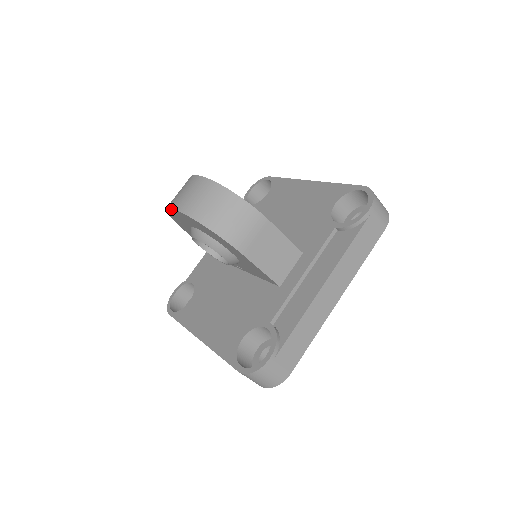
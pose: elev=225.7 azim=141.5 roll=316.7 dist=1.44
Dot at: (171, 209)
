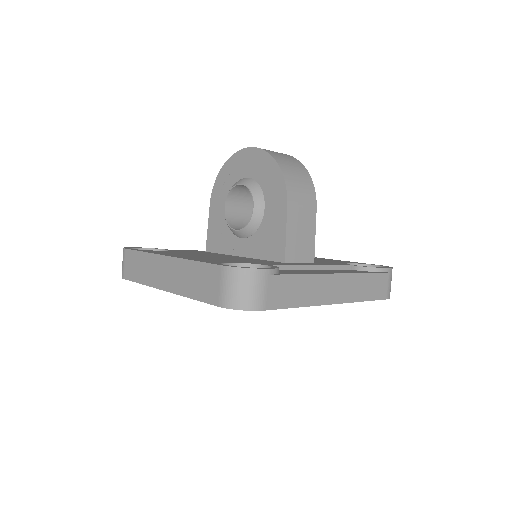
Dot at: (245, 150)
